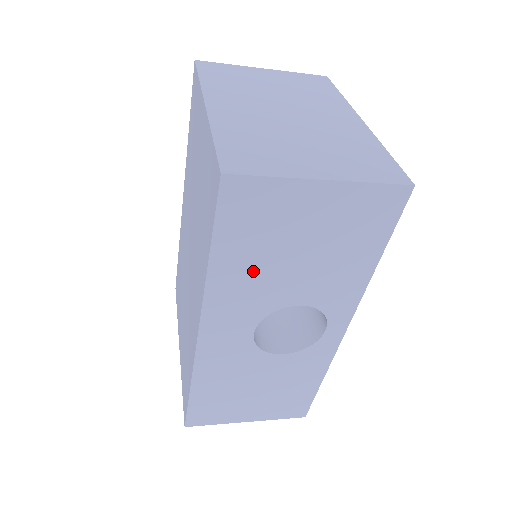
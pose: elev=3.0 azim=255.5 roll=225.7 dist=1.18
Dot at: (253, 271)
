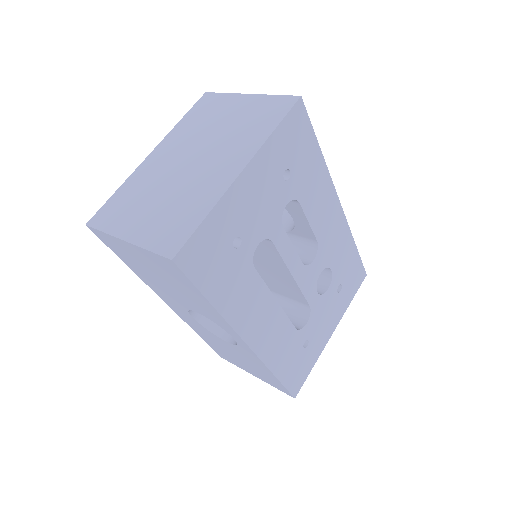
Dot at: (152, 280)
